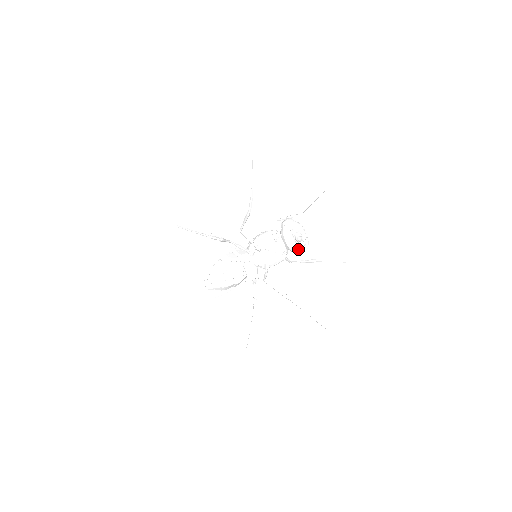
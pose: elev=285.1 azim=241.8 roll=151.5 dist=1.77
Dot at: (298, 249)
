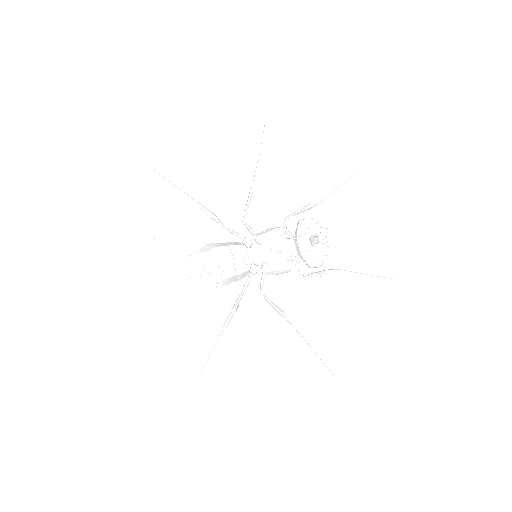
Dot at: (312, 256)
